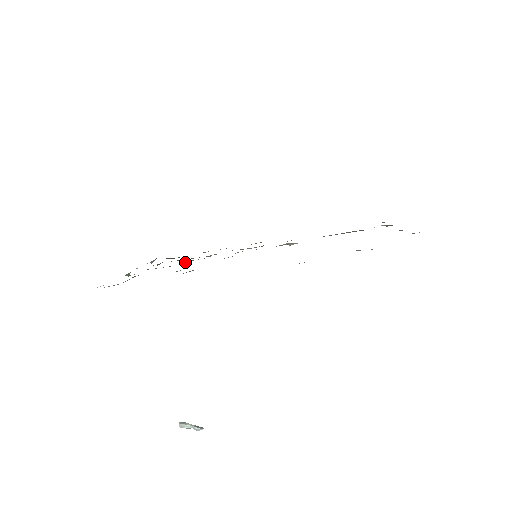
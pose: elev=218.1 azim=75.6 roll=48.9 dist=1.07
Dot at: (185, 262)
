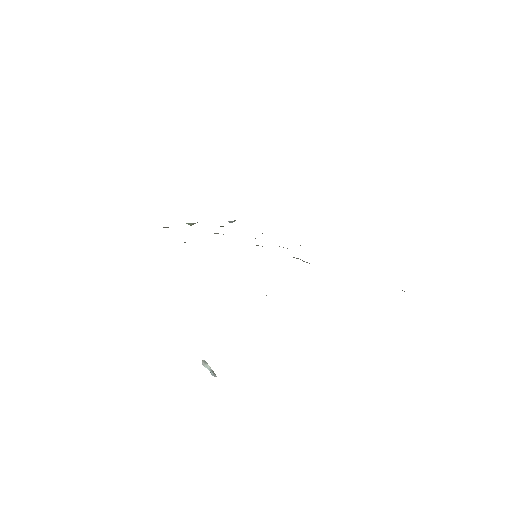
Dot at: occluded
